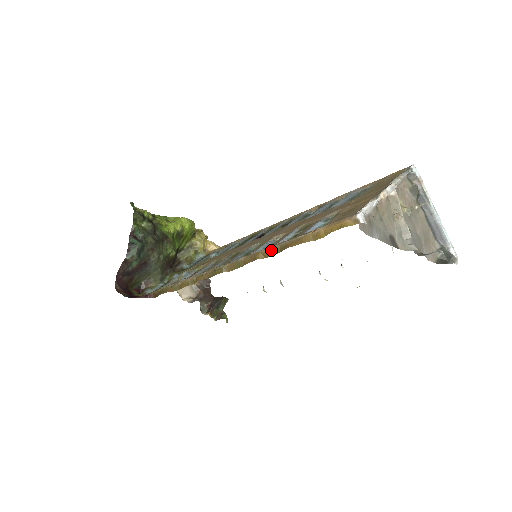
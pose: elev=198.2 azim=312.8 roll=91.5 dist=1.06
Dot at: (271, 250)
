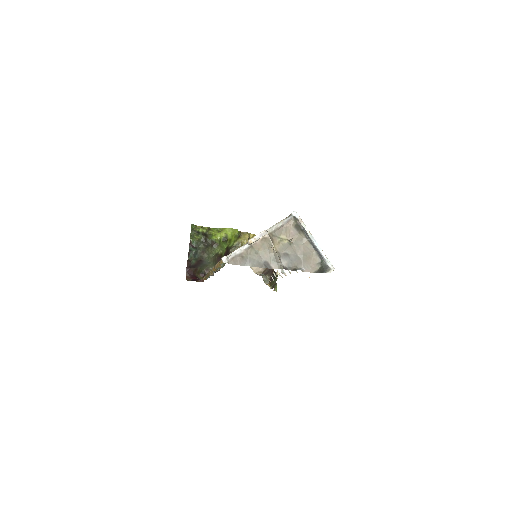
Dot at: (214, 268)
